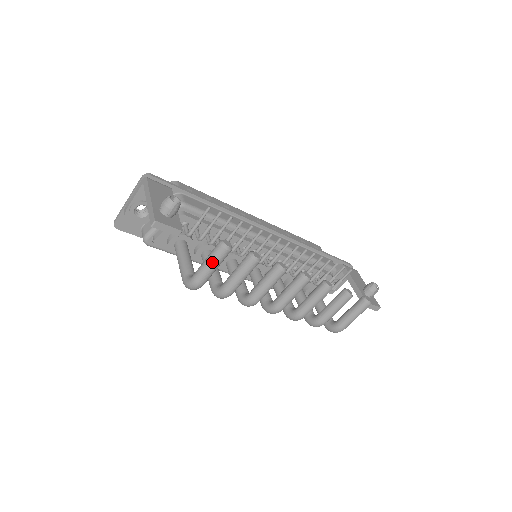
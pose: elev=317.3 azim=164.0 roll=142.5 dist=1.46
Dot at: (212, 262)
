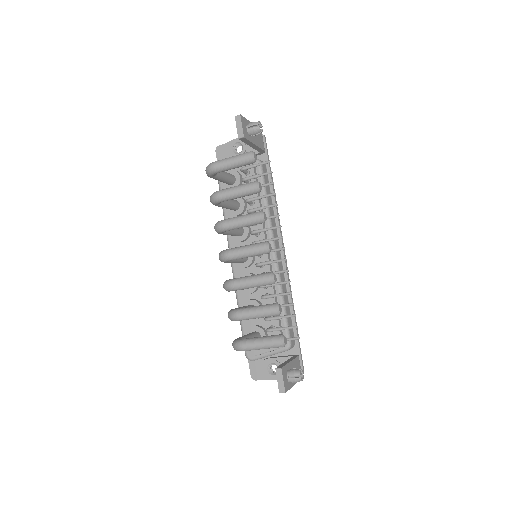
Dot at: (236, 156)
